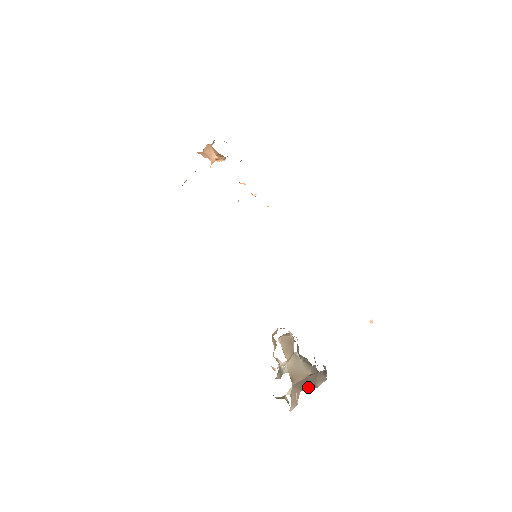
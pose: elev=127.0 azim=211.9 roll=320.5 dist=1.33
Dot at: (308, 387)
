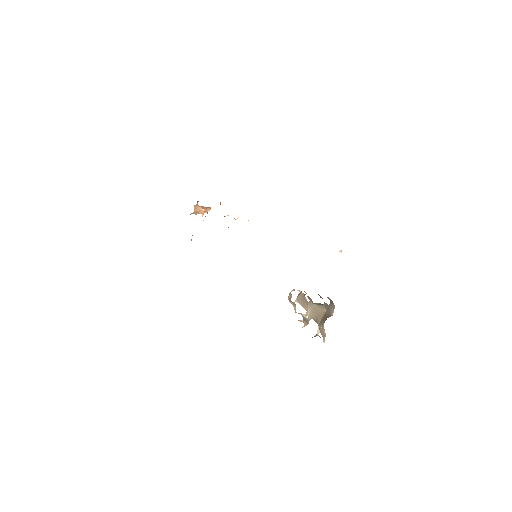
Dot at: occluded
